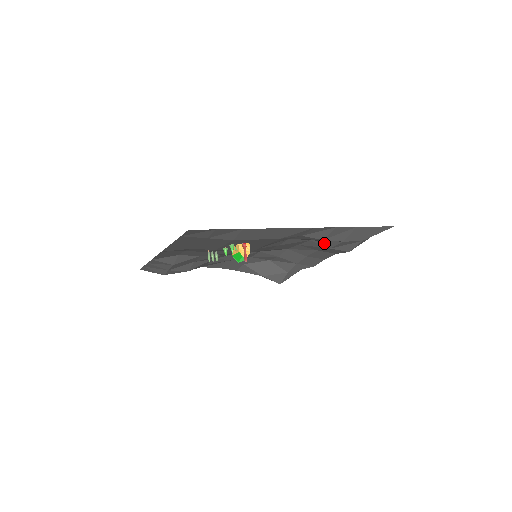
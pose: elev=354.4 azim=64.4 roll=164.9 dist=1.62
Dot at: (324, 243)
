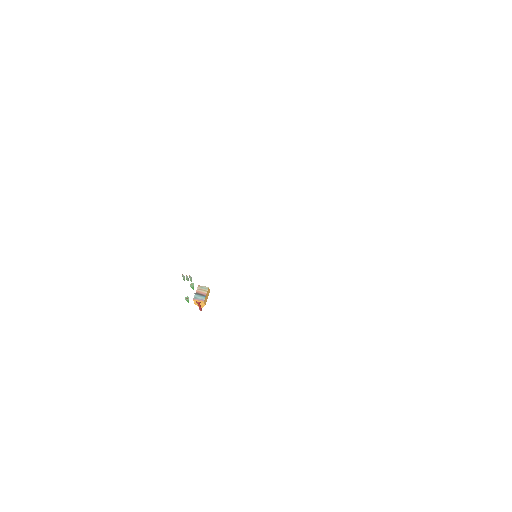
Dot at: occluded
